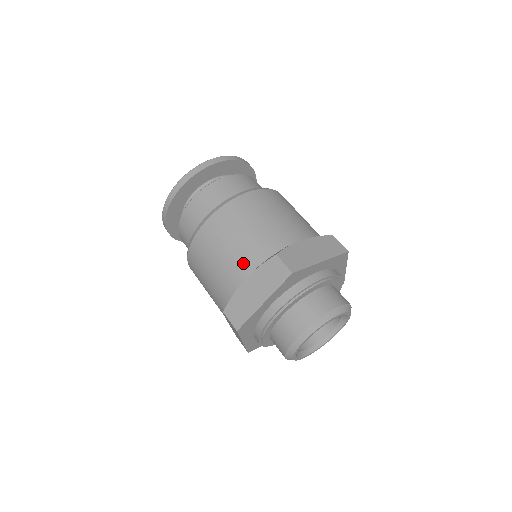
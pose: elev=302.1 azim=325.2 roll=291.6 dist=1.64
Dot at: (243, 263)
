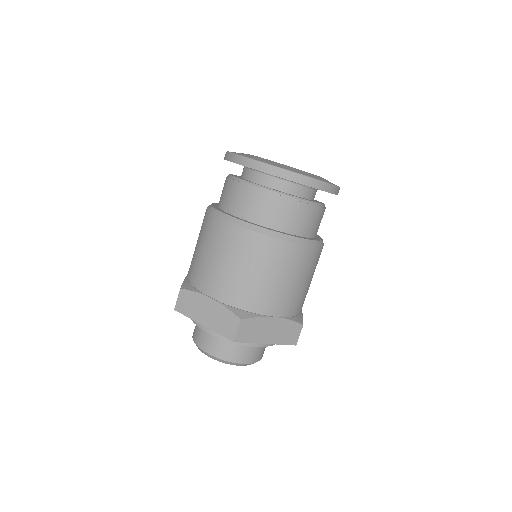
Dot at: (222, 288)
